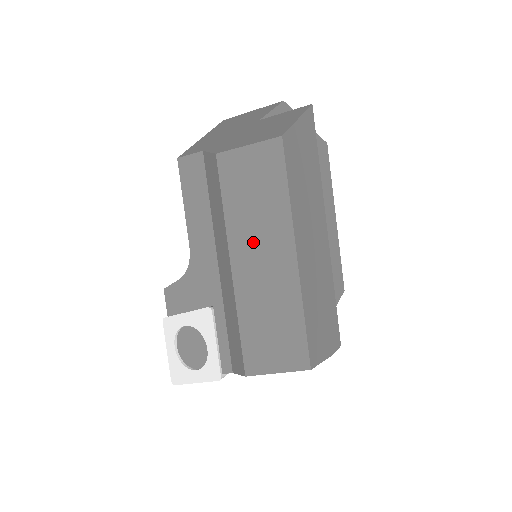
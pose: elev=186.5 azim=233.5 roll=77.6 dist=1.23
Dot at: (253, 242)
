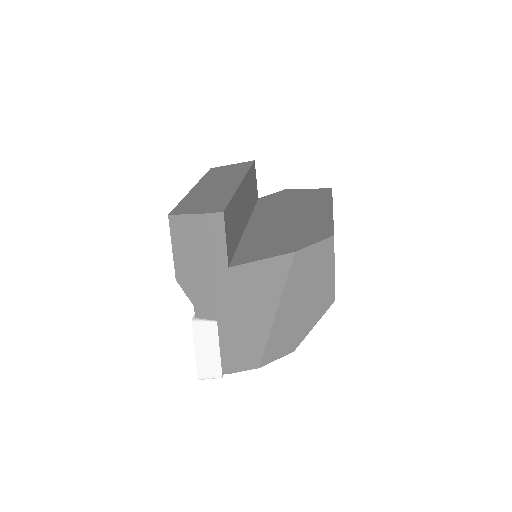
Dot at: occluded
